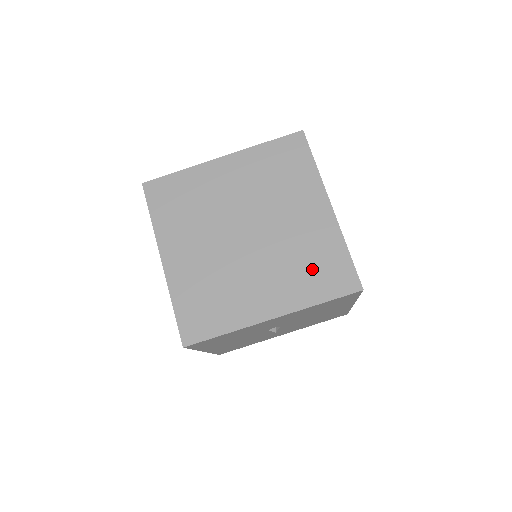
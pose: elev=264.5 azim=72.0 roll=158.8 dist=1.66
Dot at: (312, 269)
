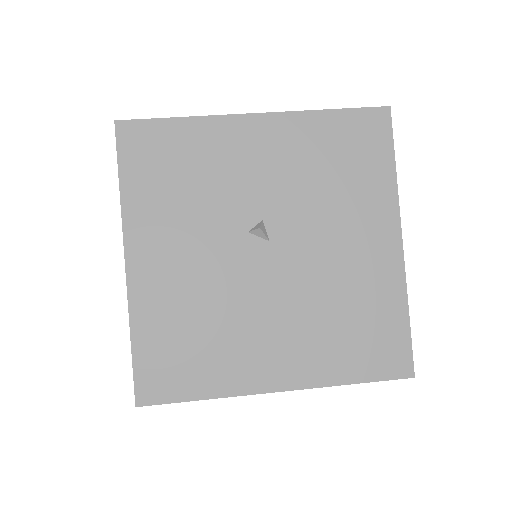
Dot at: occluded
